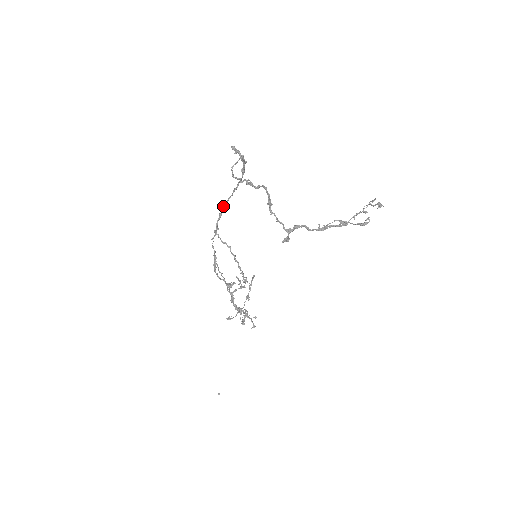
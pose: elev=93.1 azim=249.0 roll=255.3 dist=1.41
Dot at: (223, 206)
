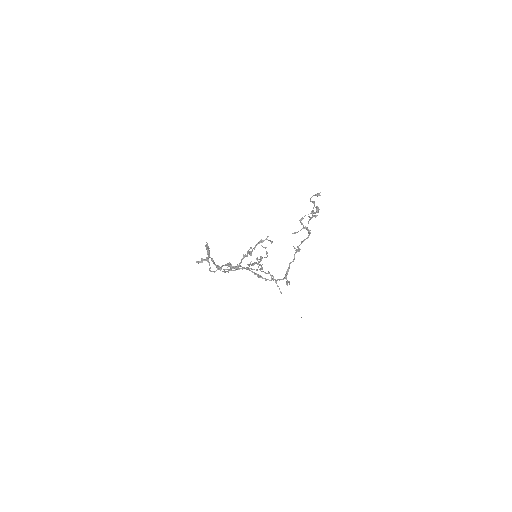
Dot at: occluded
